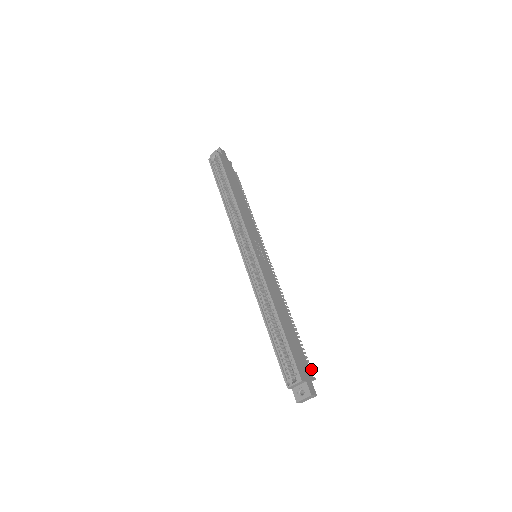
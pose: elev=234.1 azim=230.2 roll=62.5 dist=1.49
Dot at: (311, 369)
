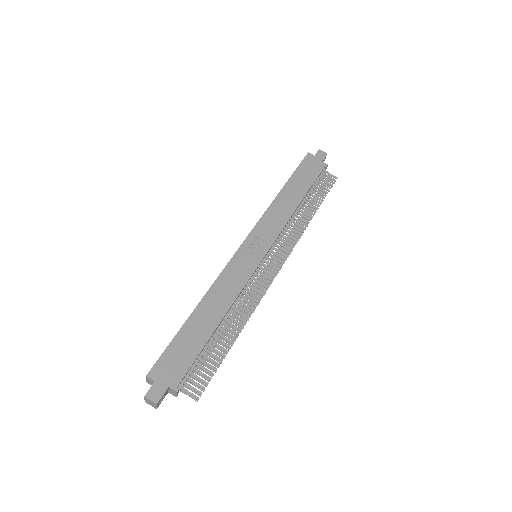
Dot at: (202, 387)
